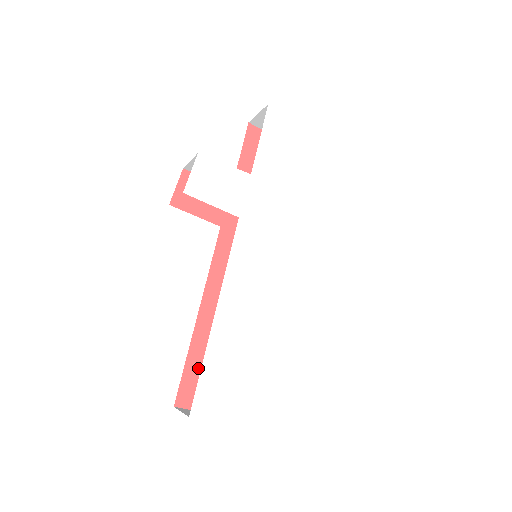
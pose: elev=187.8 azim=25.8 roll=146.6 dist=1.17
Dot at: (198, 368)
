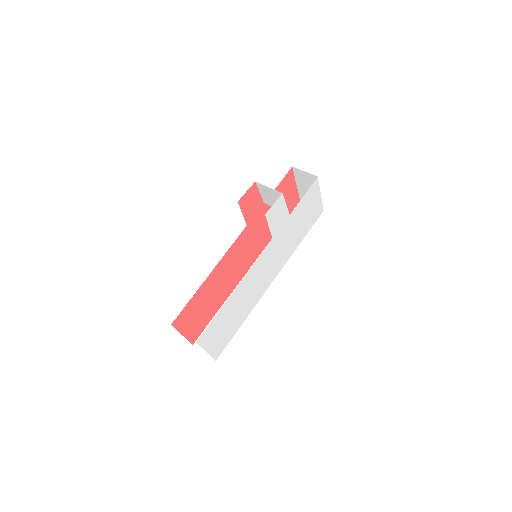
Dot at: (192, 306)
